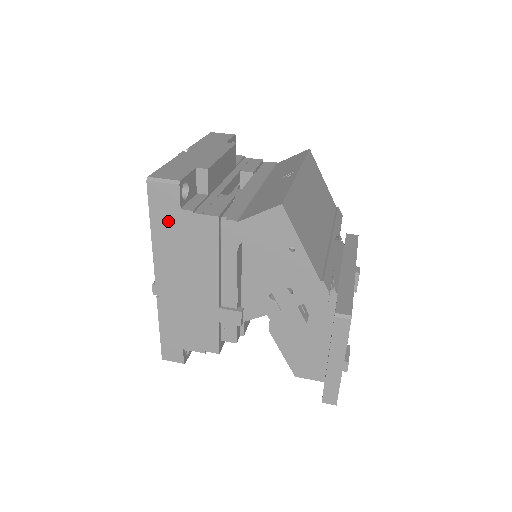
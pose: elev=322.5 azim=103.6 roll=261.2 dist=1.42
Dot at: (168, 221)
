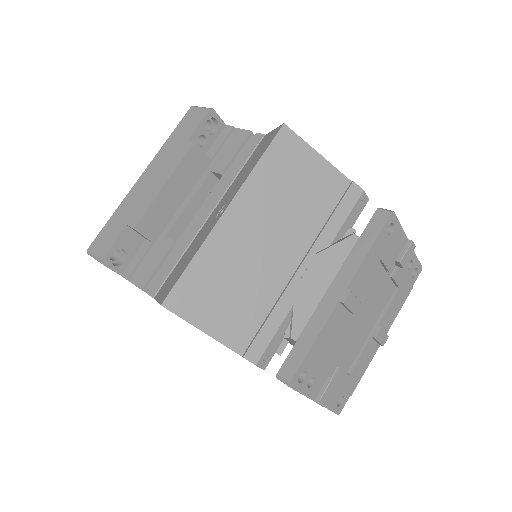
Dot at: occluded
